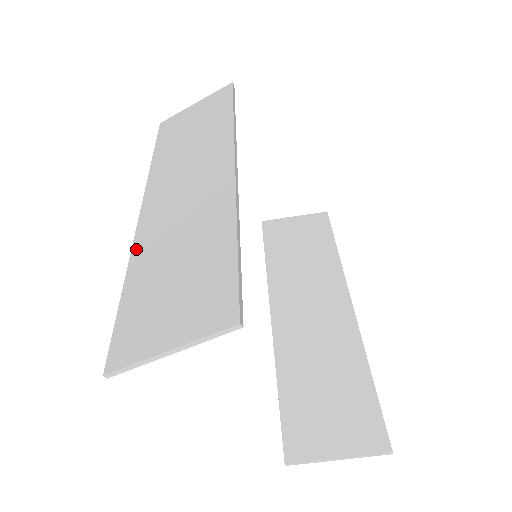
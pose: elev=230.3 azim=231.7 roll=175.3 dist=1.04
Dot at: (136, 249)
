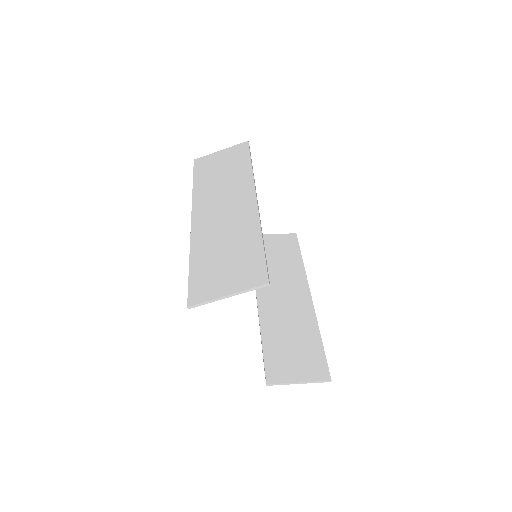
Dot at: (194, 242)
